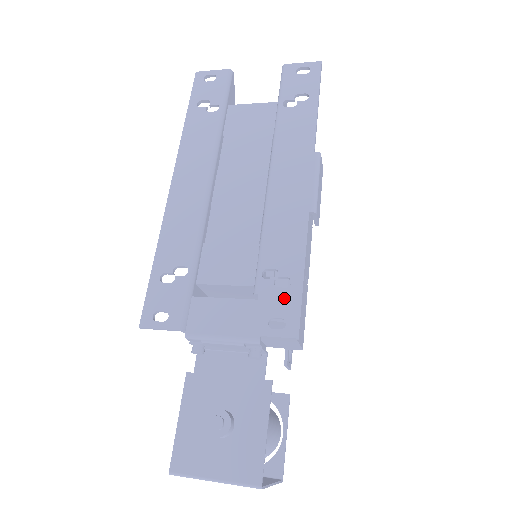
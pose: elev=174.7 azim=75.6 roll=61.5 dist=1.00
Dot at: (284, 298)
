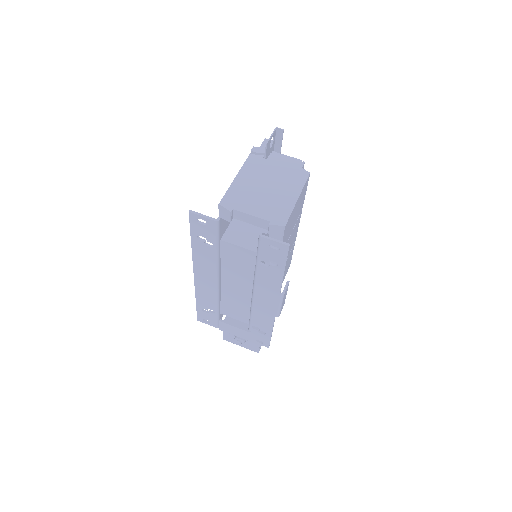
Dot at: (262, 337)
